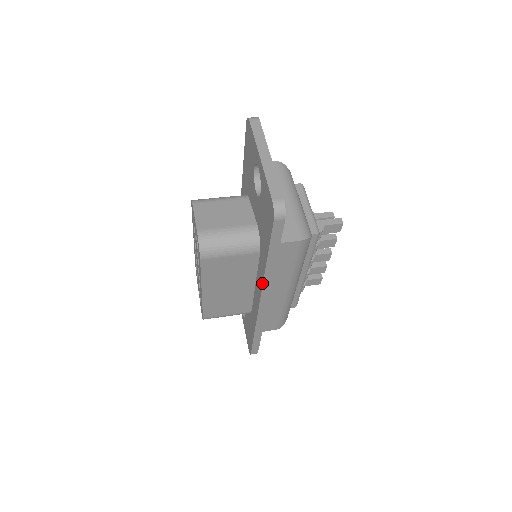
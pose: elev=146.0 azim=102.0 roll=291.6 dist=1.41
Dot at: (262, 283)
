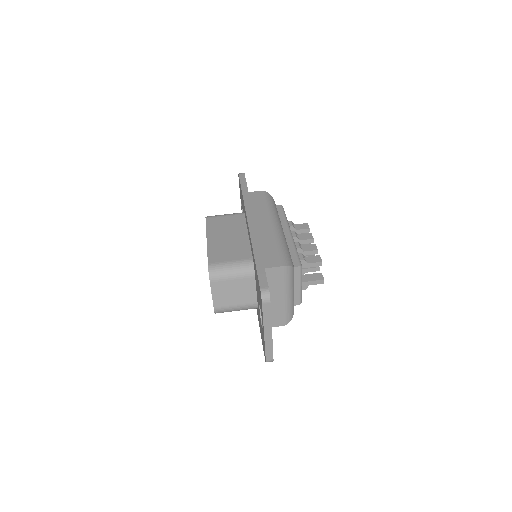
Dot at: occluded
